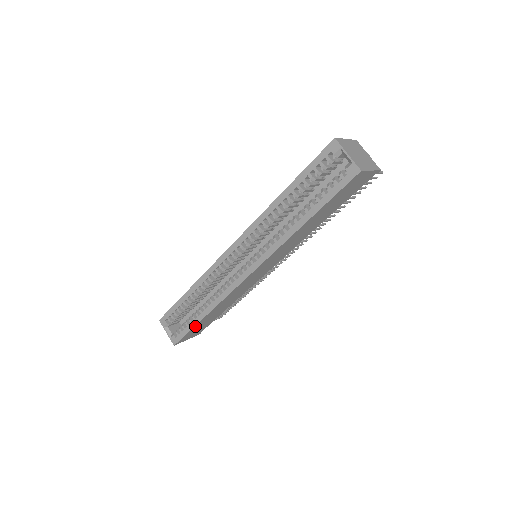
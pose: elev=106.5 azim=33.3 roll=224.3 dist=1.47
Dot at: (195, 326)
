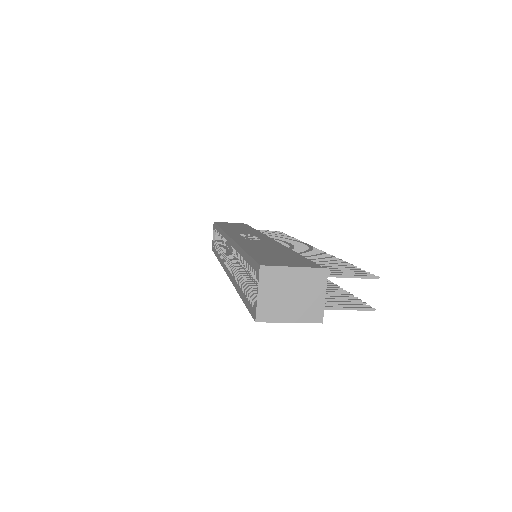
Dot at: occluded
